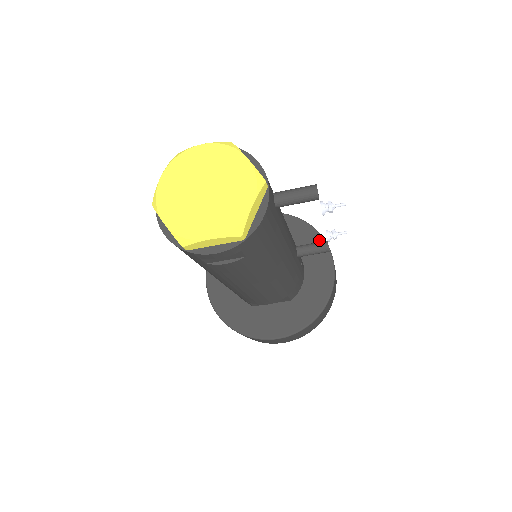
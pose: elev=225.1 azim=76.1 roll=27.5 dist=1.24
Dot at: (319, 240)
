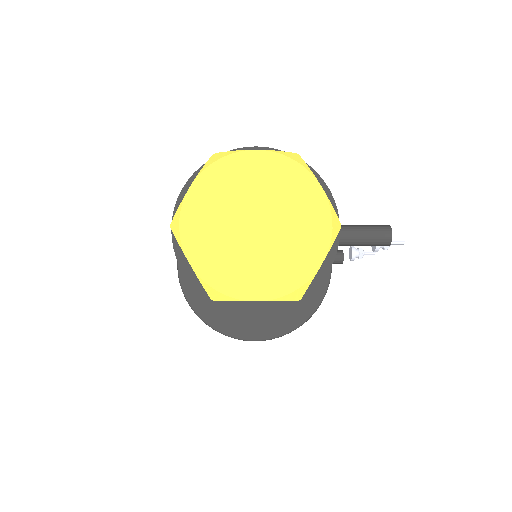
Dot at: occluded
